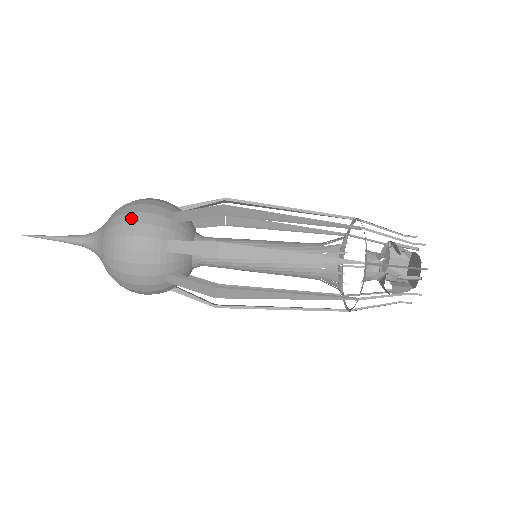
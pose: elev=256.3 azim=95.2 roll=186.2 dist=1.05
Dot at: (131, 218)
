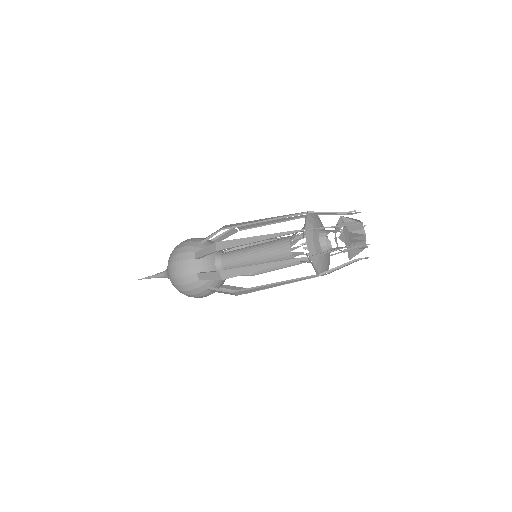
Dot at: (174, 267)
